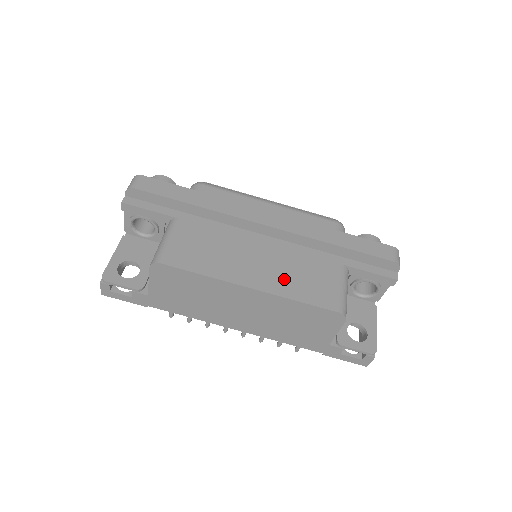
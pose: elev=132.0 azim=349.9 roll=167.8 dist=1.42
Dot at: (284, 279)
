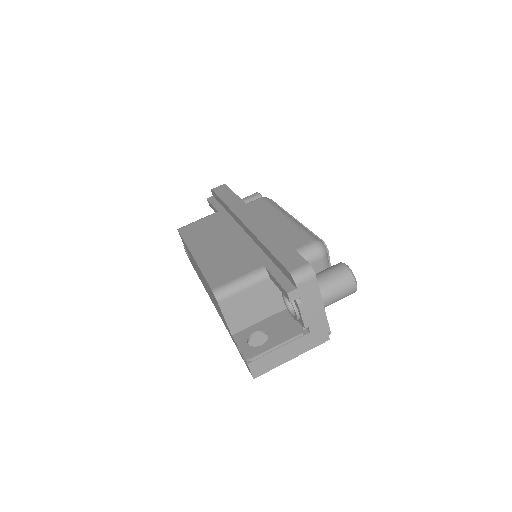
Dot at: (215, 258)
